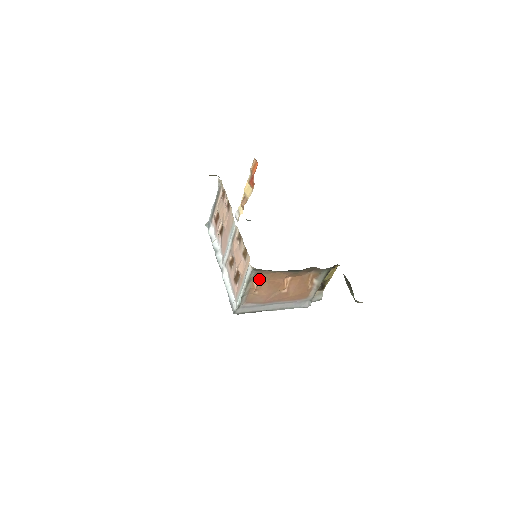
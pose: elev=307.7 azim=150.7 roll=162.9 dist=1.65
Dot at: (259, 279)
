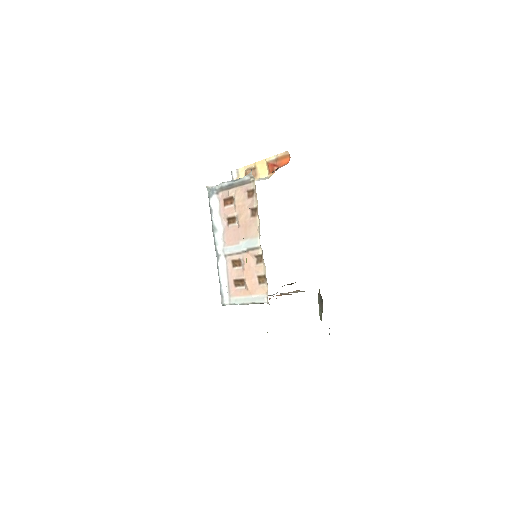
Dot at: occluded
